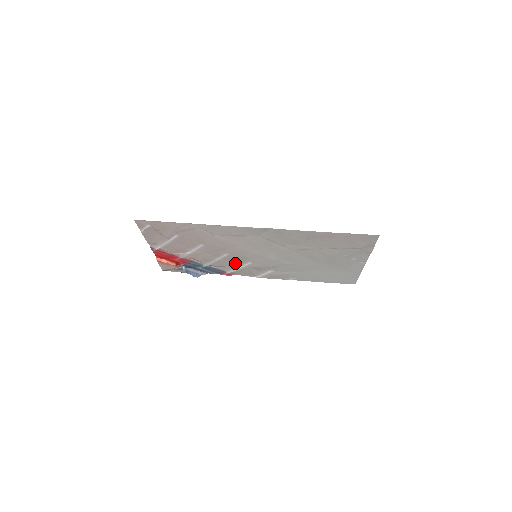
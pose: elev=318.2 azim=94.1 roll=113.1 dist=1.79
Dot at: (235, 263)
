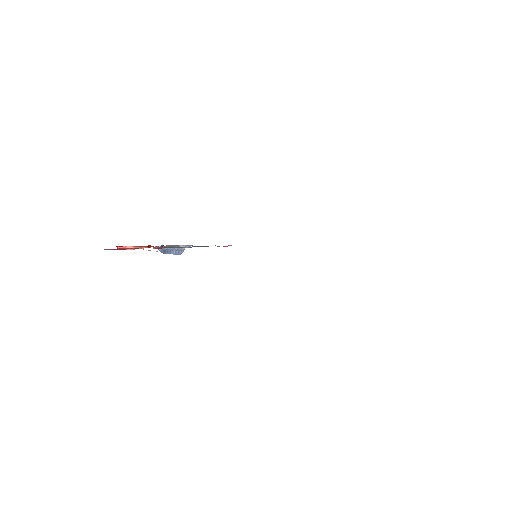
Dot at: occluded
